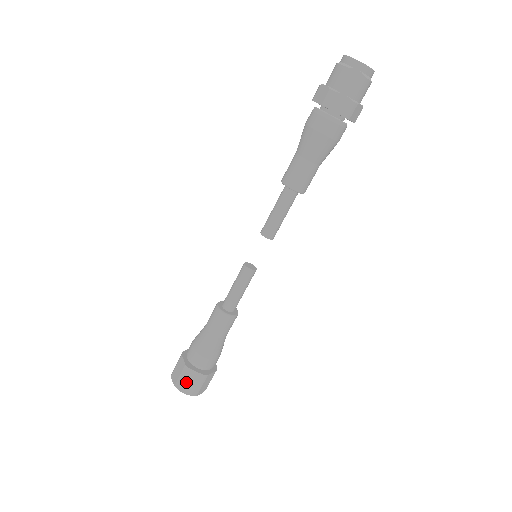
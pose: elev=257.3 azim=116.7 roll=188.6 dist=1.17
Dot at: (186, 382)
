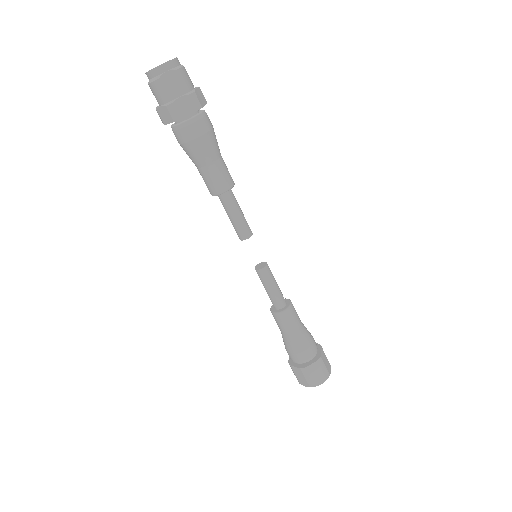
Dot at: (314, 377)
